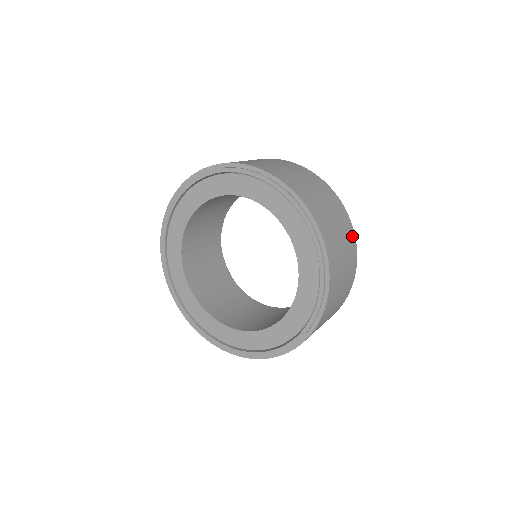
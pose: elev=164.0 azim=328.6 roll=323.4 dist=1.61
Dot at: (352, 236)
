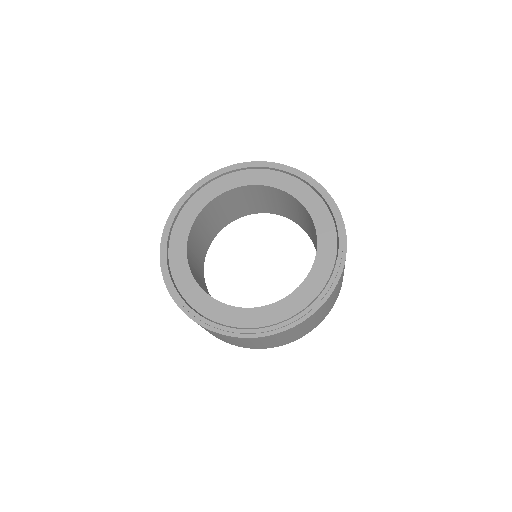
Dot at: occluded
